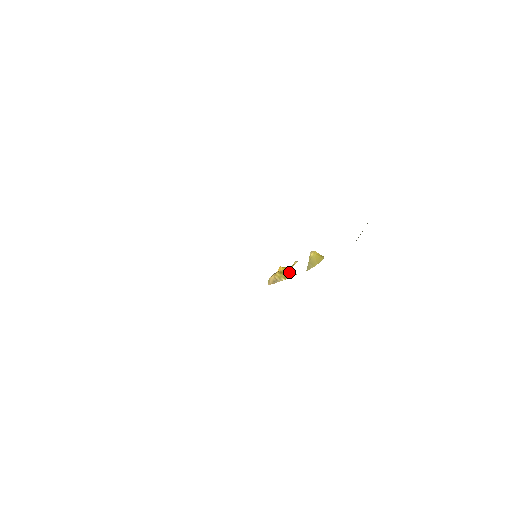
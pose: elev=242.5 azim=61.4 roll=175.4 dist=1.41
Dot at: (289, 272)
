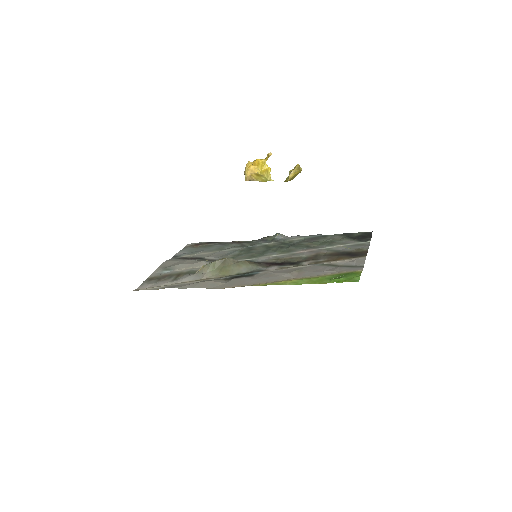
Dot at: (266, 175)
